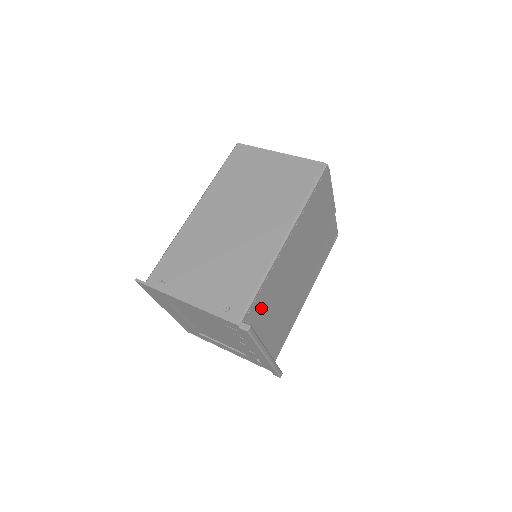
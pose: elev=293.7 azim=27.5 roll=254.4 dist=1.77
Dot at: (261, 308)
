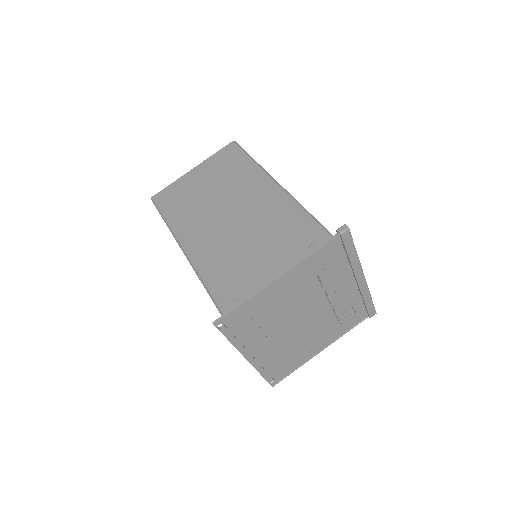
Dot at: occluded
